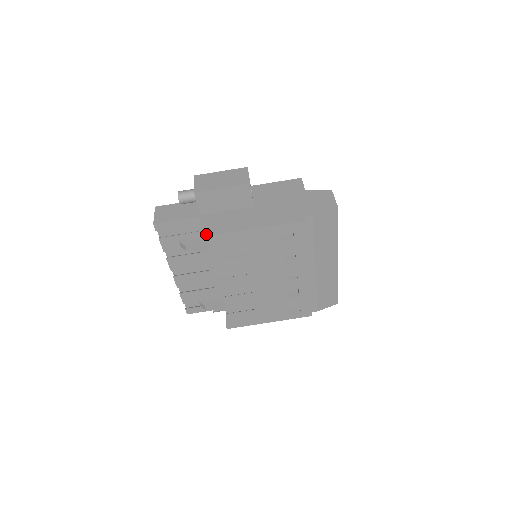
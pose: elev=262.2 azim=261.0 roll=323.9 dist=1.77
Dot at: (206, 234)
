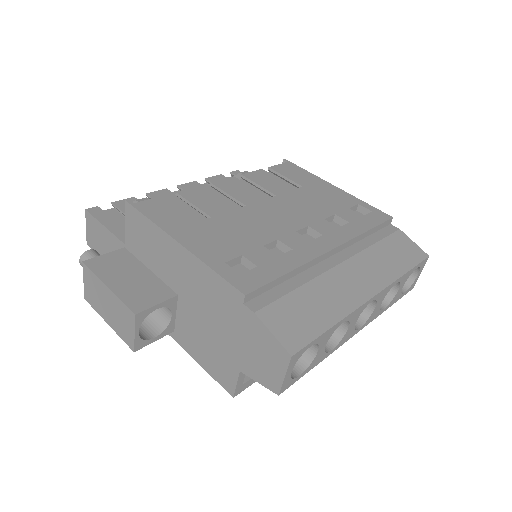
Dot at: occluded
